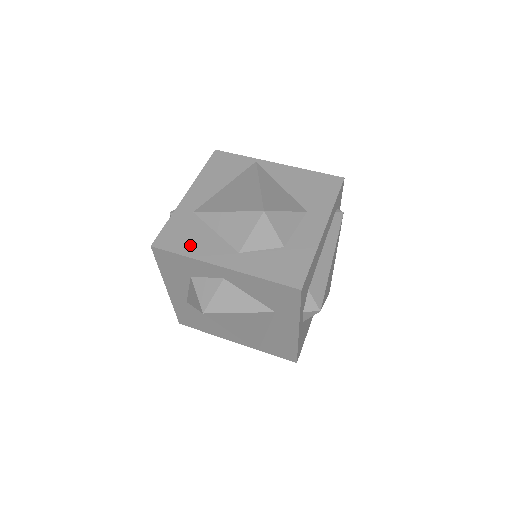
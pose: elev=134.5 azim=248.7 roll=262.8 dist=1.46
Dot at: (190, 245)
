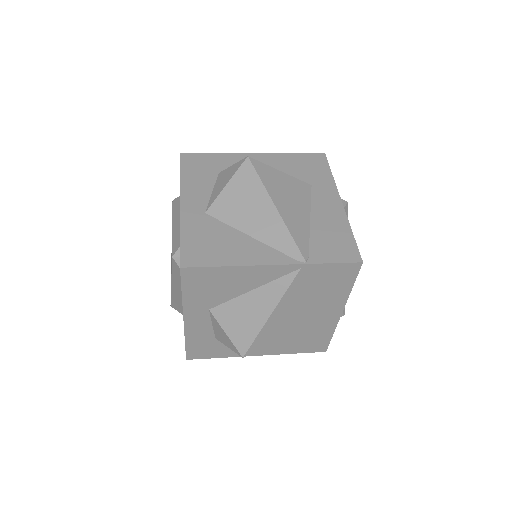
Dot at: occluded
